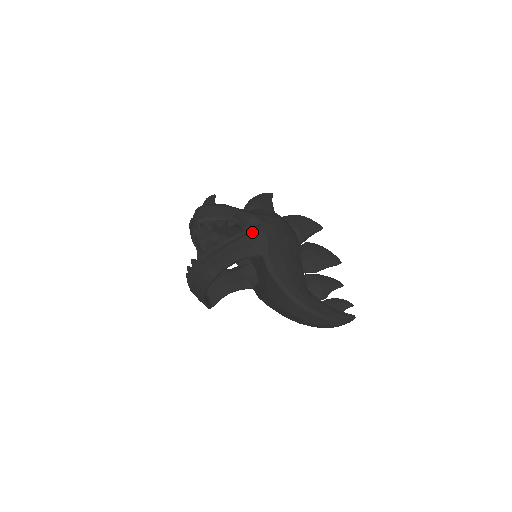
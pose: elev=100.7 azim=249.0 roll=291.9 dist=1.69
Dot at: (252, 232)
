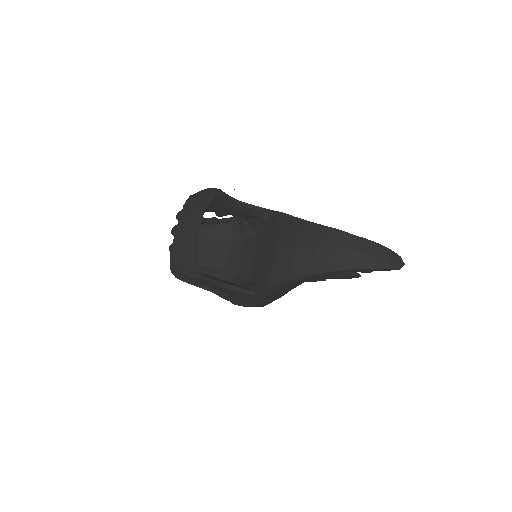
Dot at: occluded
